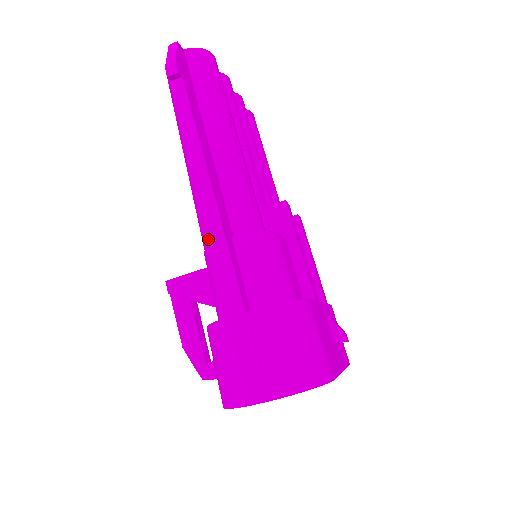
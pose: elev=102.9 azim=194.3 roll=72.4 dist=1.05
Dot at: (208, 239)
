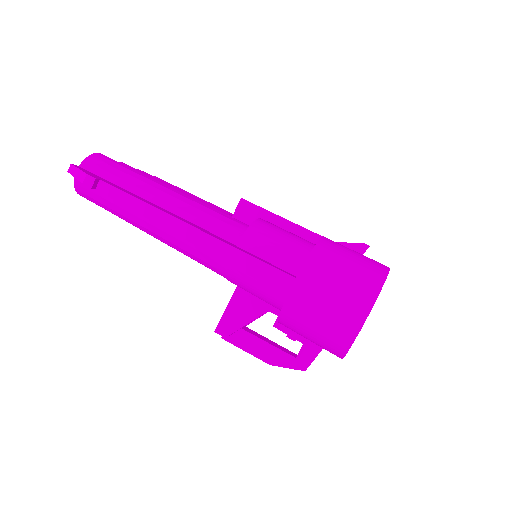
Dot at: (224, 260)
